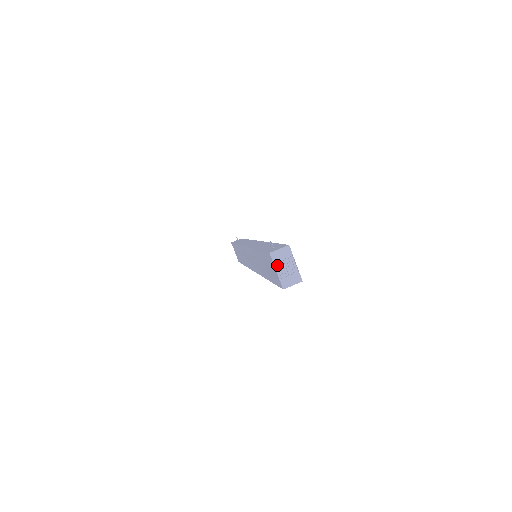
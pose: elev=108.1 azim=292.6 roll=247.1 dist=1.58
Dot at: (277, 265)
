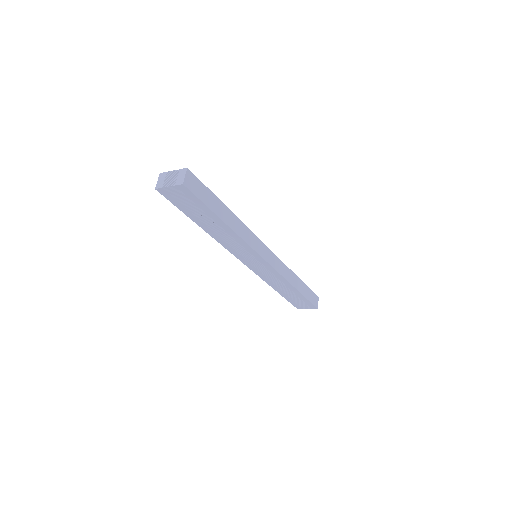
Dot at: (165, 185)
